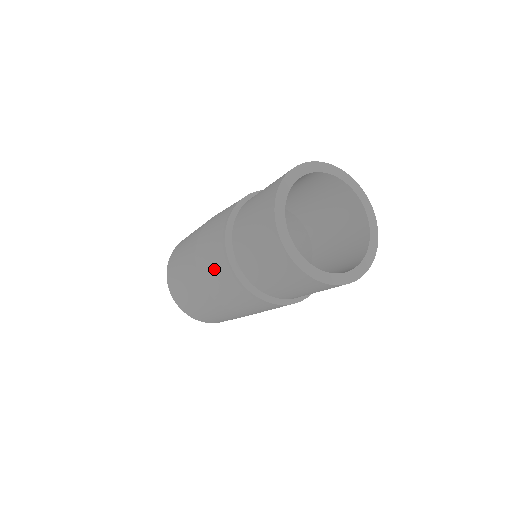
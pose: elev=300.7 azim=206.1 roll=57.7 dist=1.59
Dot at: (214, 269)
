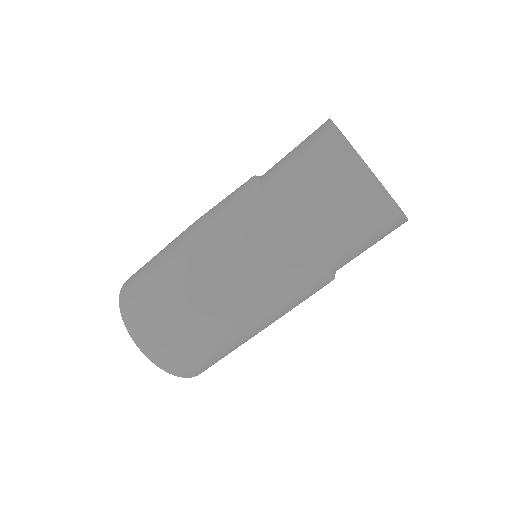
Dot at: (245, 252)
